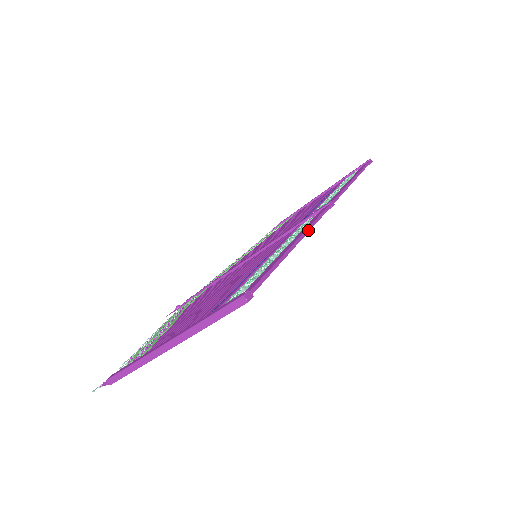
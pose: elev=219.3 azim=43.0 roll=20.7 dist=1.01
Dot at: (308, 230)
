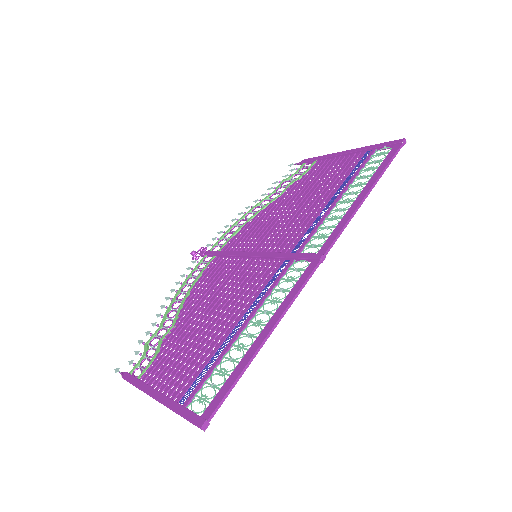
Dot at: (283, 315)
